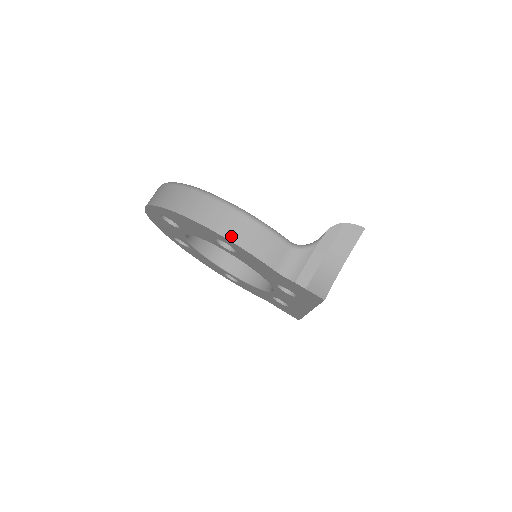
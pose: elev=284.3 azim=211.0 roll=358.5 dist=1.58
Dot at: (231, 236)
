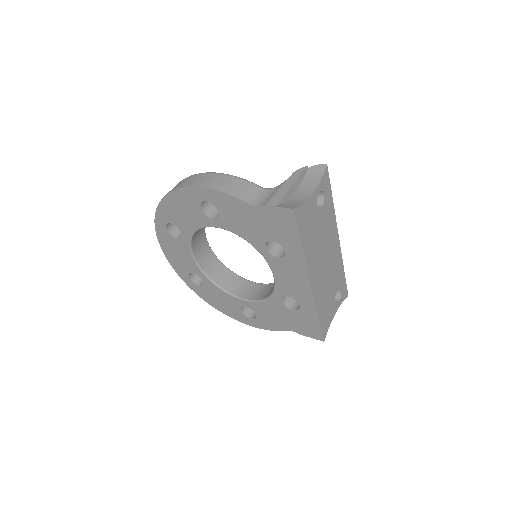
Dot at: (207, 185)
